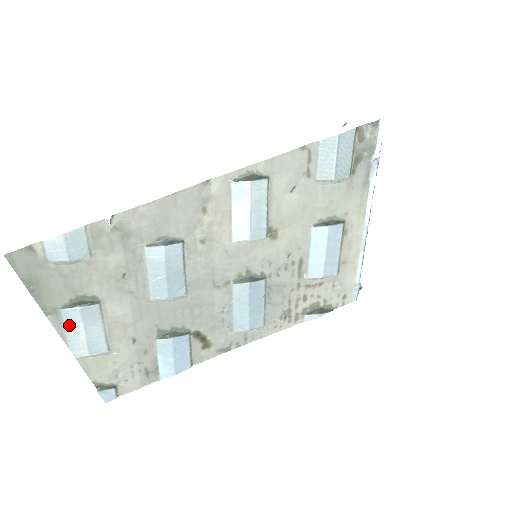
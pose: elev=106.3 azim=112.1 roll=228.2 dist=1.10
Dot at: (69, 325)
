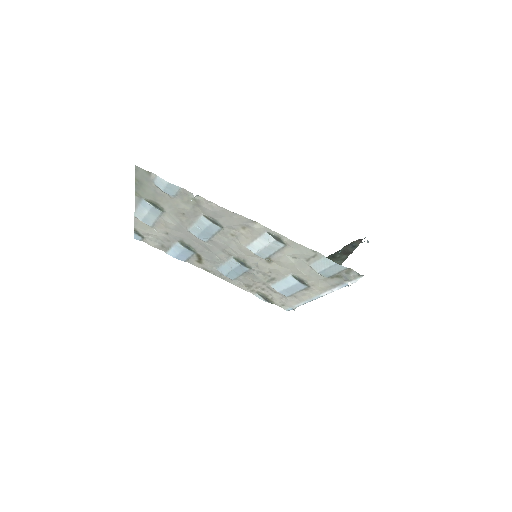
Dot at: (142, 206)
